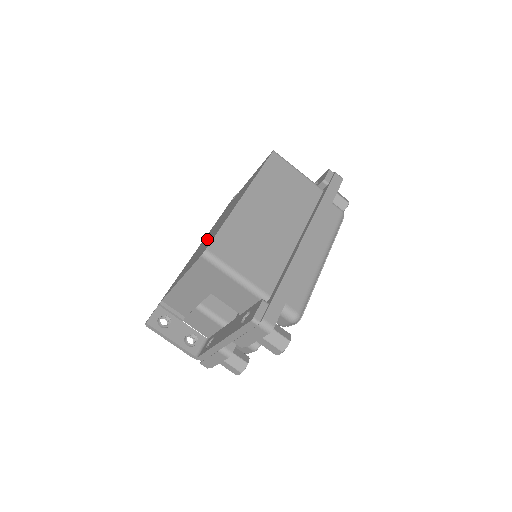
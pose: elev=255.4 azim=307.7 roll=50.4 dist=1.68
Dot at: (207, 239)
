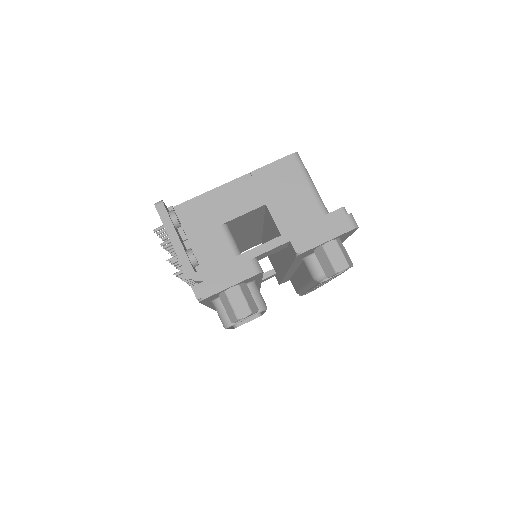
Dot at: occluded
